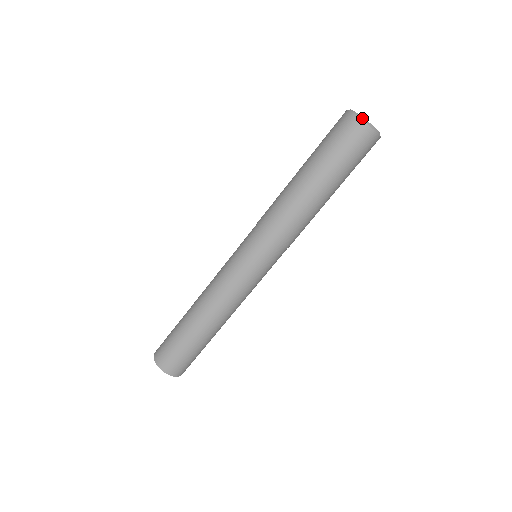
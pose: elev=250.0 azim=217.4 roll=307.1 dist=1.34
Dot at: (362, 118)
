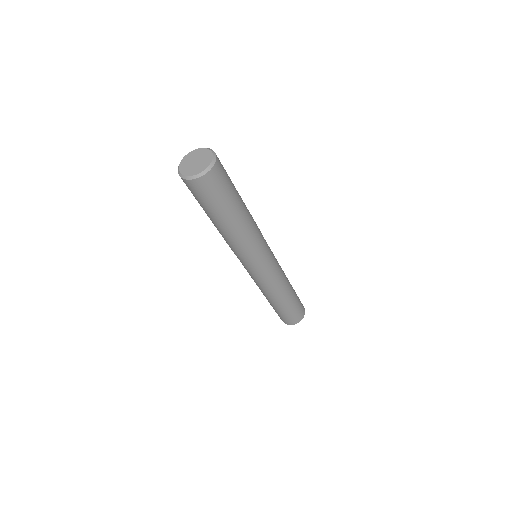
Dot at: (192, 178)
